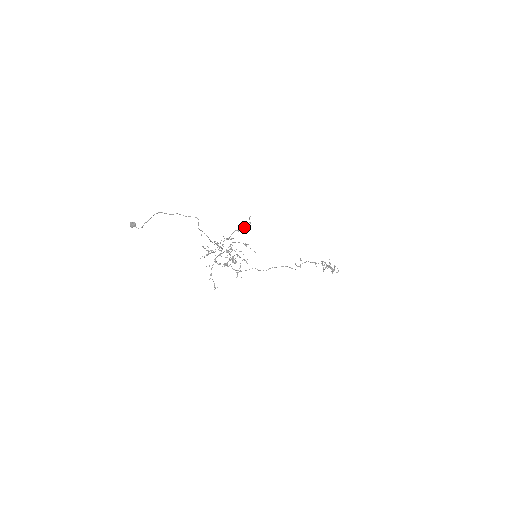
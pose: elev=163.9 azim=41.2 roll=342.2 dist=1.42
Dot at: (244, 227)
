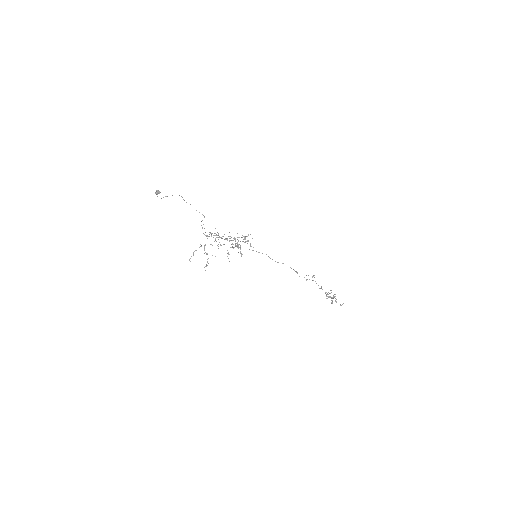
Dot at: occluded
